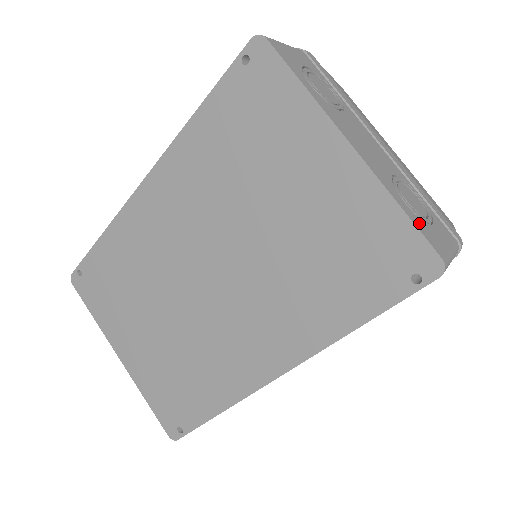
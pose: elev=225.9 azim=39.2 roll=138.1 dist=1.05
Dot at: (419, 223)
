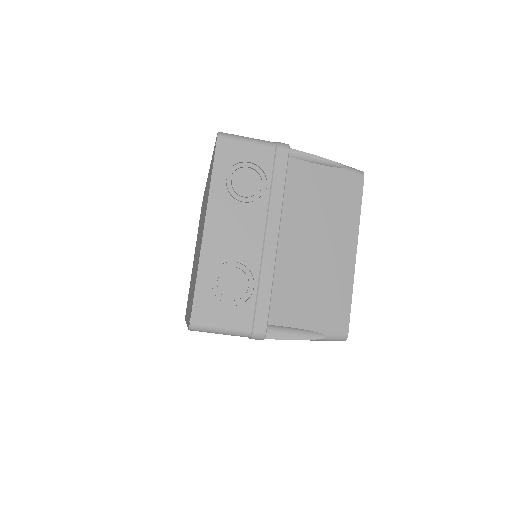
Dot at: (204, 296)
